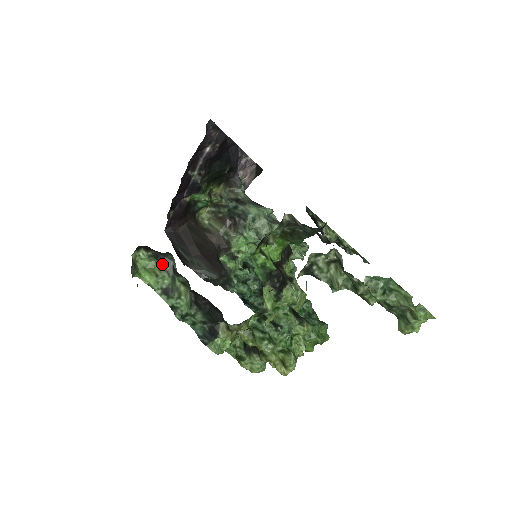
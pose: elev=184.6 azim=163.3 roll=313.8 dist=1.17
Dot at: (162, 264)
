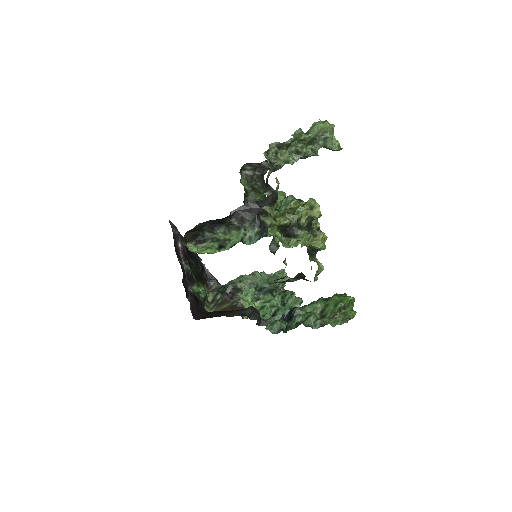
Dot at: (205, 243)
